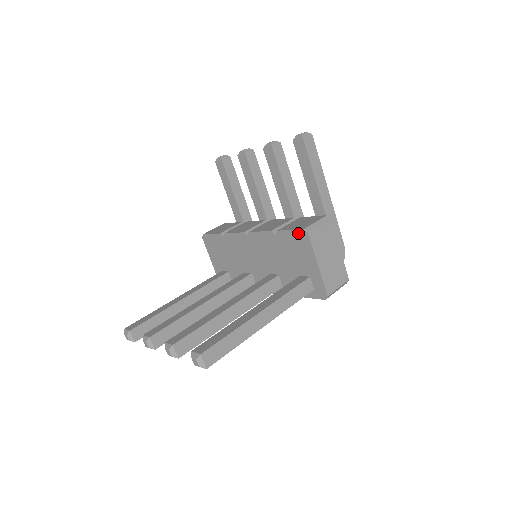
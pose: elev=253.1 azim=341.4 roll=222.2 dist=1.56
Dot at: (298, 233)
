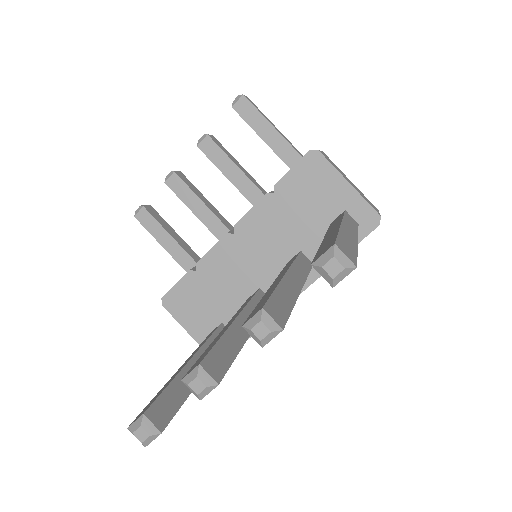
Dot at: (305, 161)
